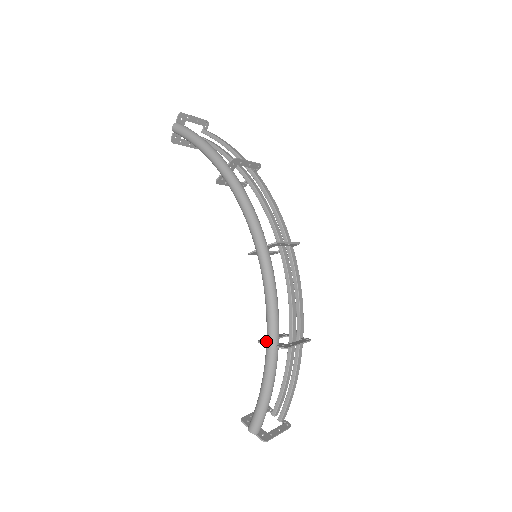
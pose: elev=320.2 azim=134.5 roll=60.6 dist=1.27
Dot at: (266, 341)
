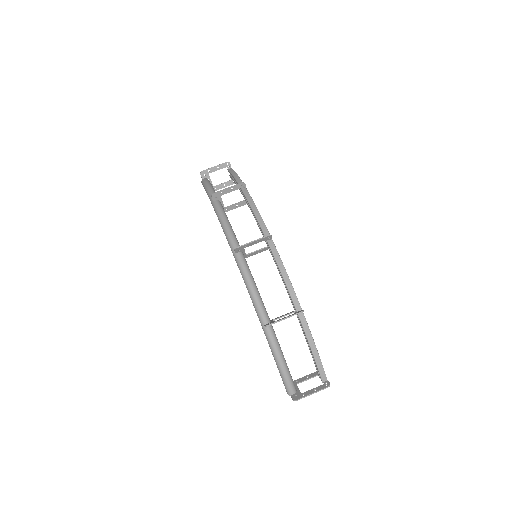
Dot at: occluded
